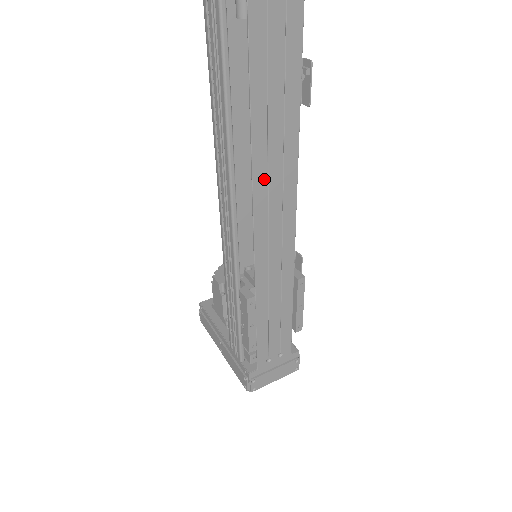
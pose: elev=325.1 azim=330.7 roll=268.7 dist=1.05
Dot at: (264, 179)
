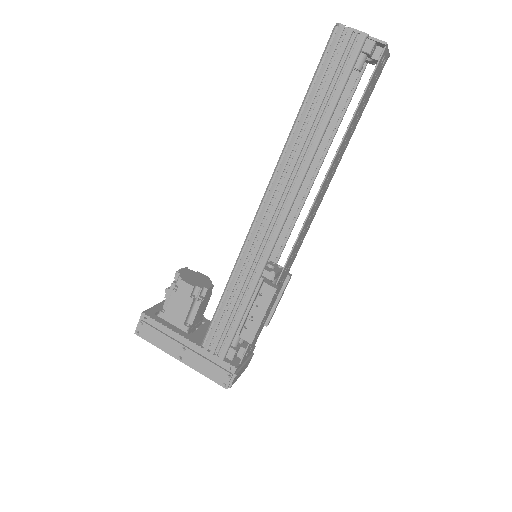
Dot at: (323, 187)
